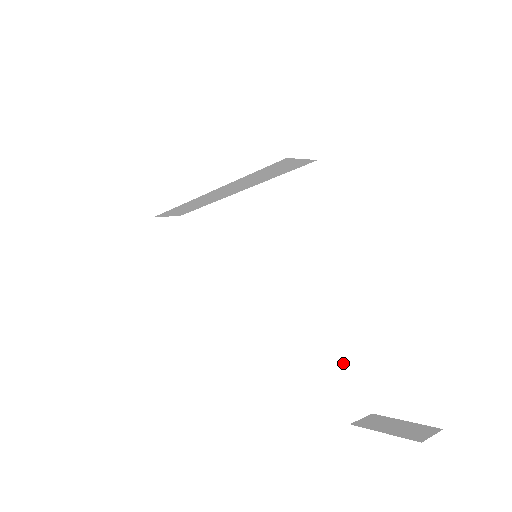
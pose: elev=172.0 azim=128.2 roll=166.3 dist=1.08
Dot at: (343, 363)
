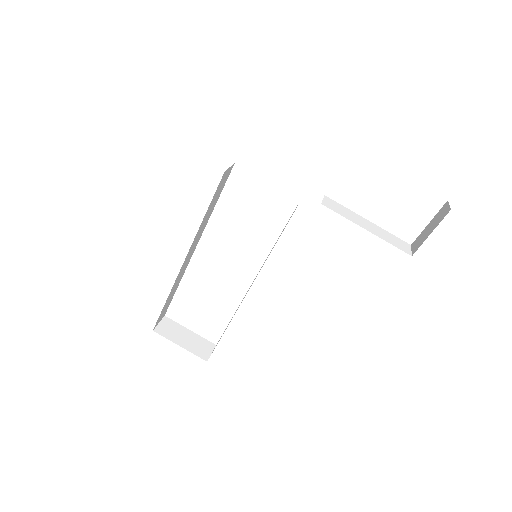
Dot at: (373, 233)
